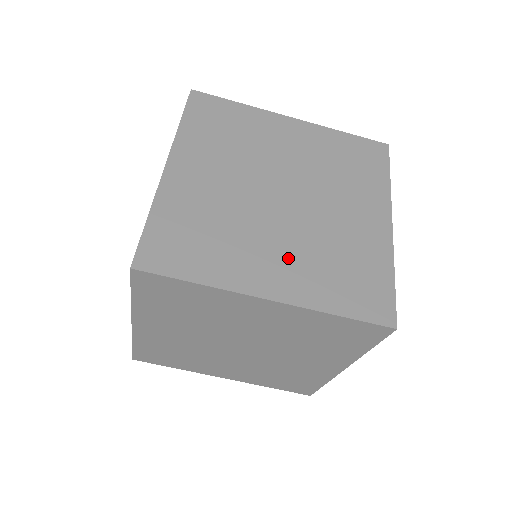
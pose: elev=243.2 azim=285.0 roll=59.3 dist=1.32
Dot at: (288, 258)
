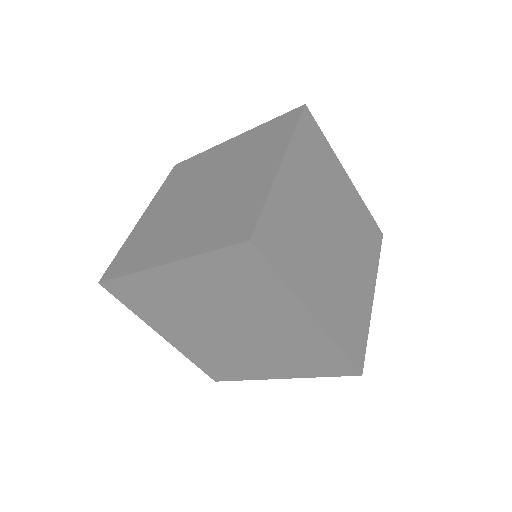
Dot at: (187, 231)
